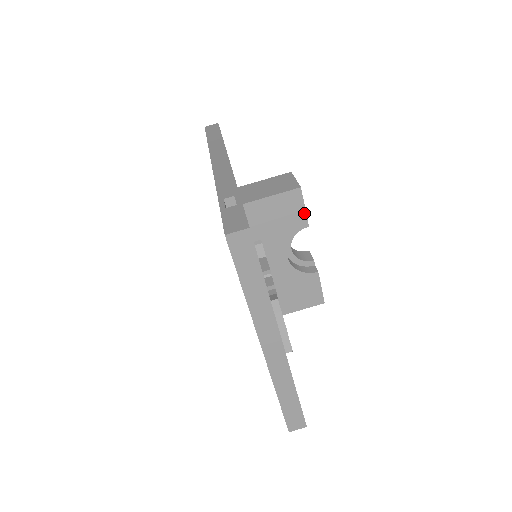
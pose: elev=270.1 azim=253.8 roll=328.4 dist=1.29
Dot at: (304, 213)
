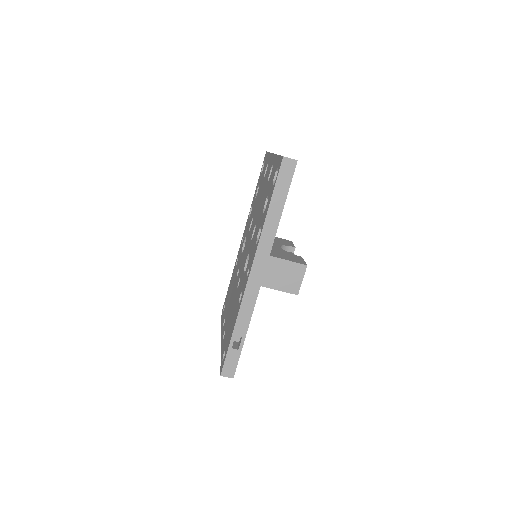
Dot at: occluded
